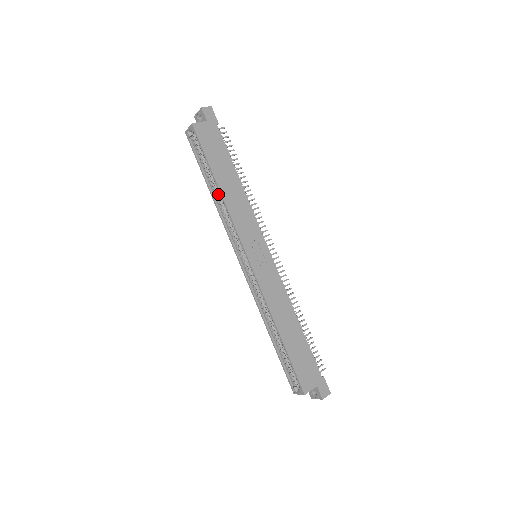
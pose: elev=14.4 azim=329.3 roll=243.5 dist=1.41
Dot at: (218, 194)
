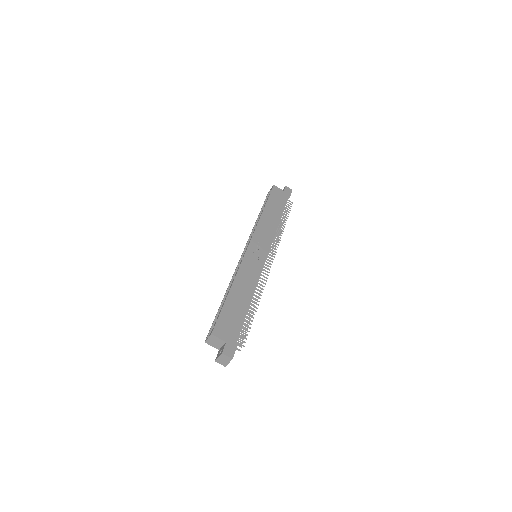
Dot at: occluded
